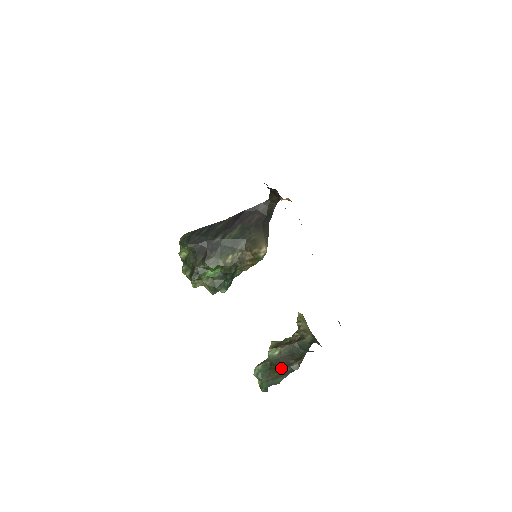
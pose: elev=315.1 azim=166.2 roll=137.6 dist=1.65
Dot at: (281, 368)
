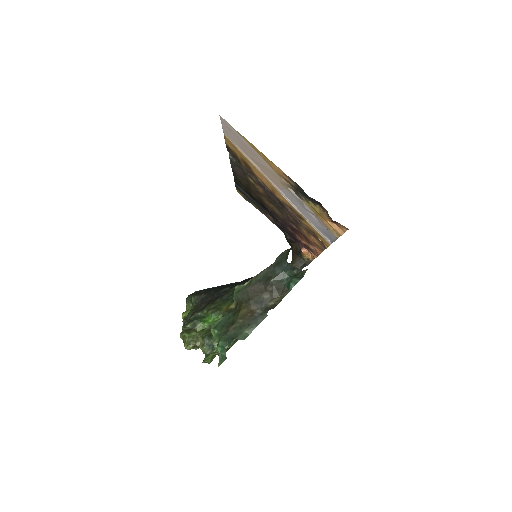
Dot at: (250, 310)
